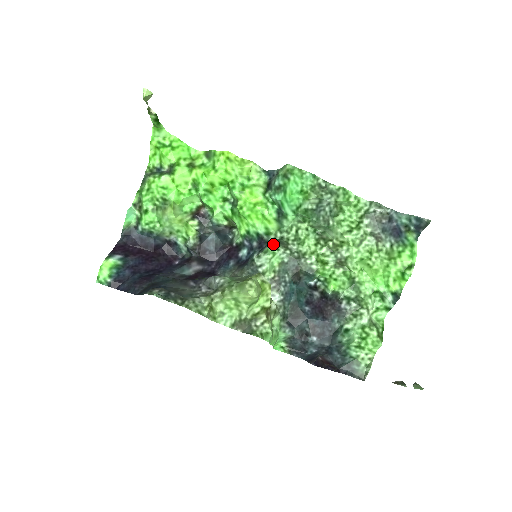
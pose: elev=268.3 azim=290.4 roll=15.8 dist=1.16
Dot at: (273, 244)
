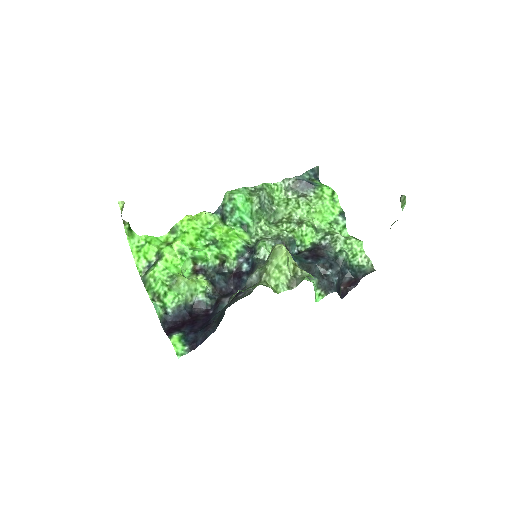
Dot at: (258, 243)
